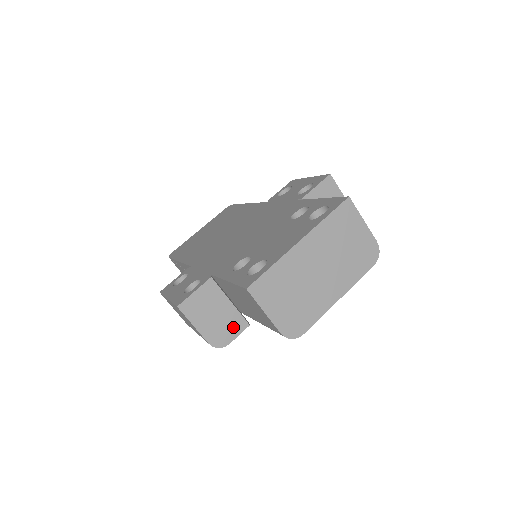
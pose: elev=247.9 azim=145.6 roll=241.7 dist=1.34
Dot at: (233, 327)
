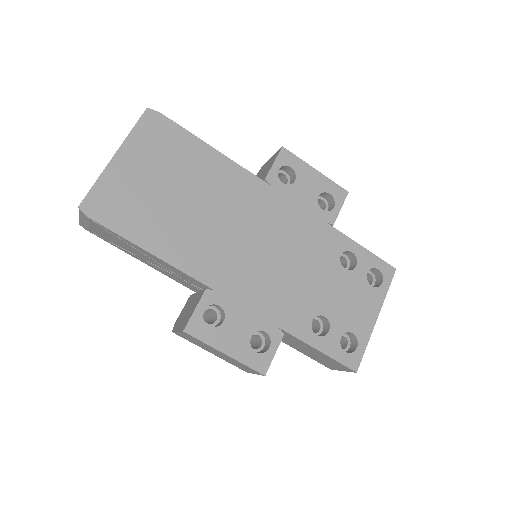
Dot at: occluded
